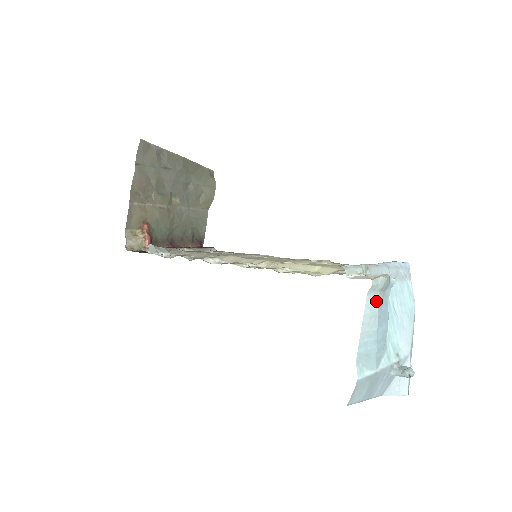
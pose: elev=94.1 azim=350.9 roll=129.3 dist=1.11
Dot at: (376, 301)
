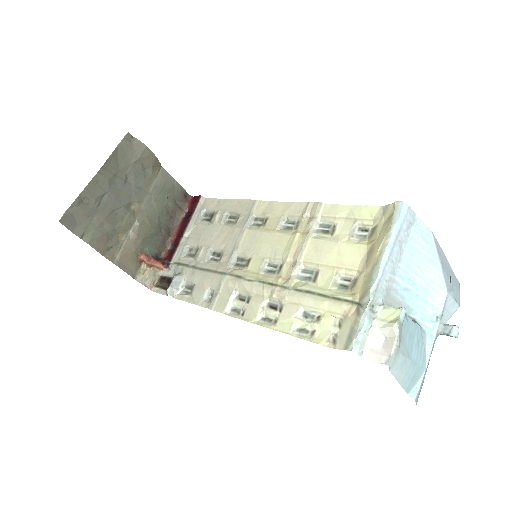
Dot at: (399, 358)
